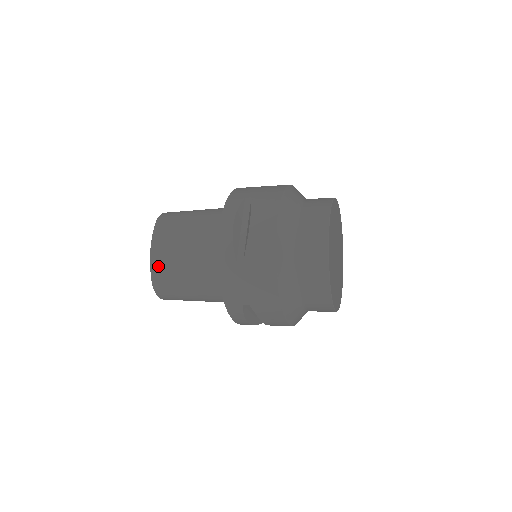
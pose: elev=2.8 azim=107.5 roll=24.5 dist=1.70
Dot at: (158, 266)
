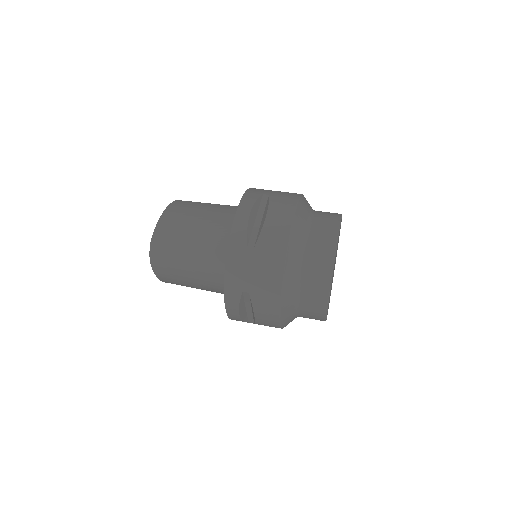
Dot at: occluded
